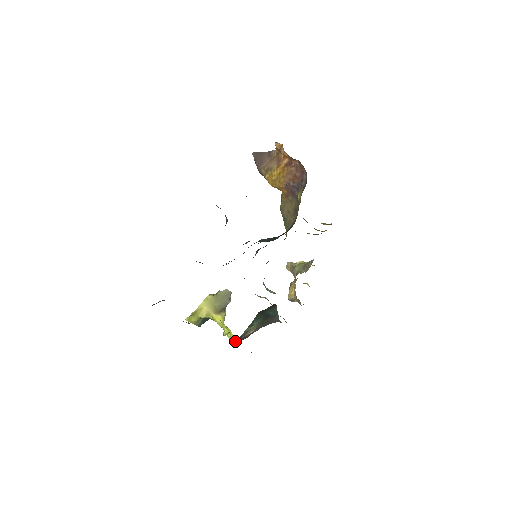
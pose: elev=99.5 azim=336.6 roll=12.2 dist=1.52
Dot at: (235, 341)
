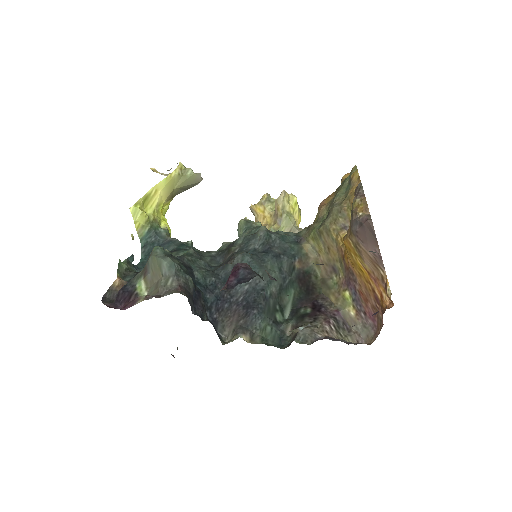
Dot at: occluded
